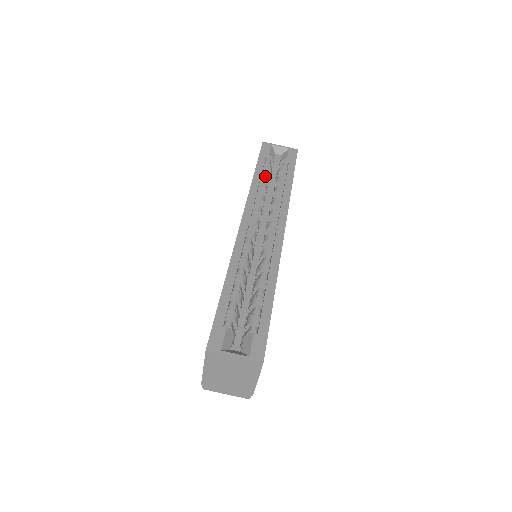
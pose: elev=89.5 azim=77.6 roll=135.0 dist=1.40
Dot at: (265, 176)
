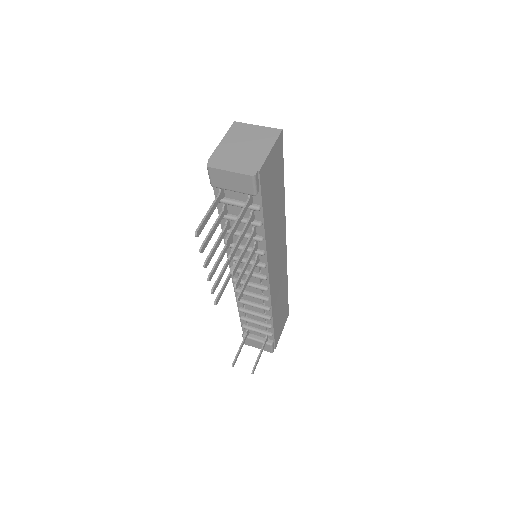
Dot at: occluded
